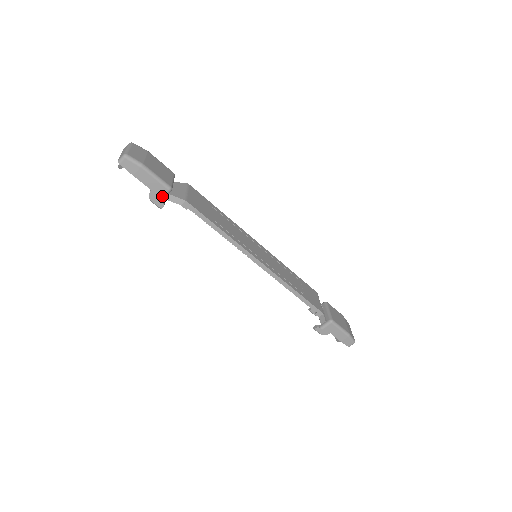
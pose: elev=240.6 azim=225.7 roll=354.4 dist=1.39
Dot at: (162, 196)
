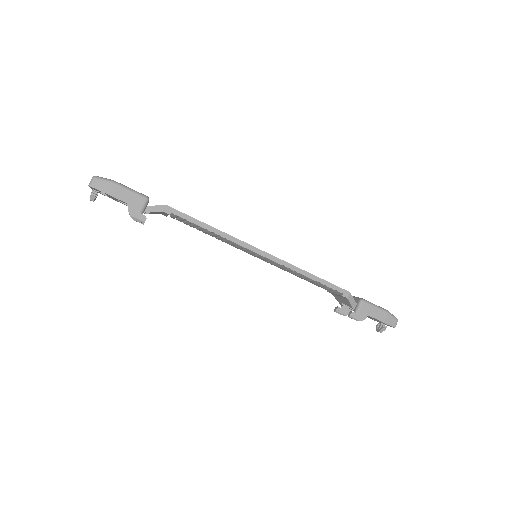
Dot at: (141, 208)
